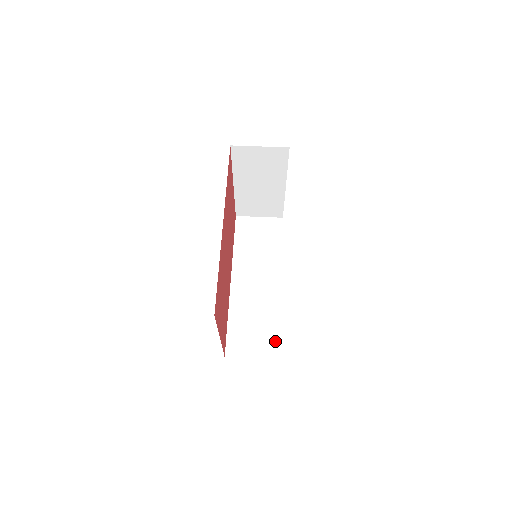
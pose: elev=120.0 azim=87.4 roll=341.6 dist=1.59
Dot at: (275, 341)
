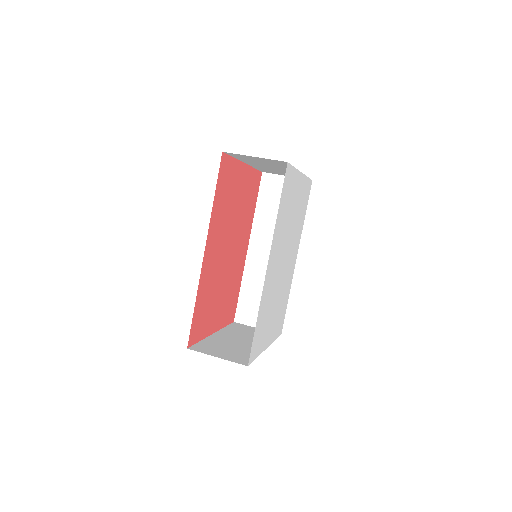
Dot at: occluded
